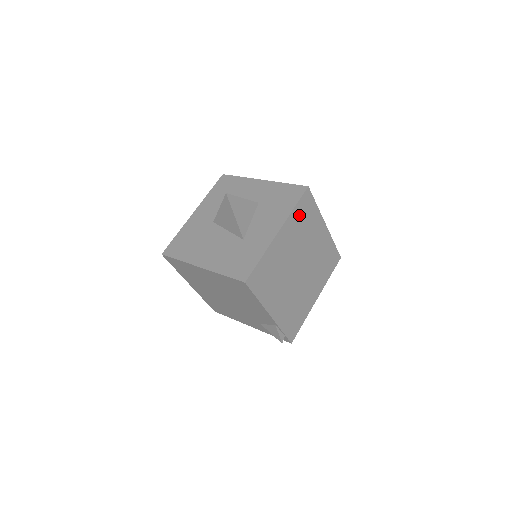
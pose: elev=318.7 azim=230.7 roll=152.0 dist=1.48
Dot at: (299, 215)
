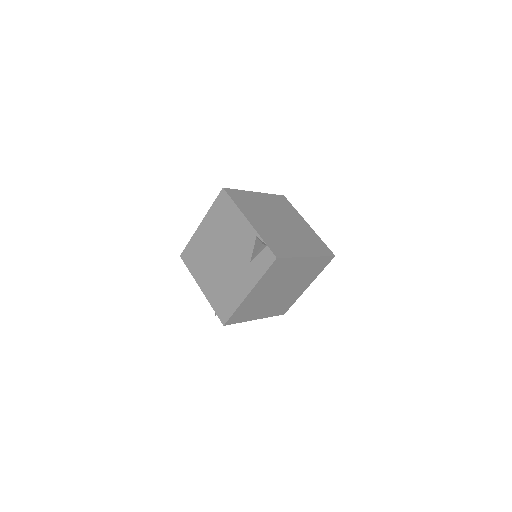
Dot at: (276, 200)
